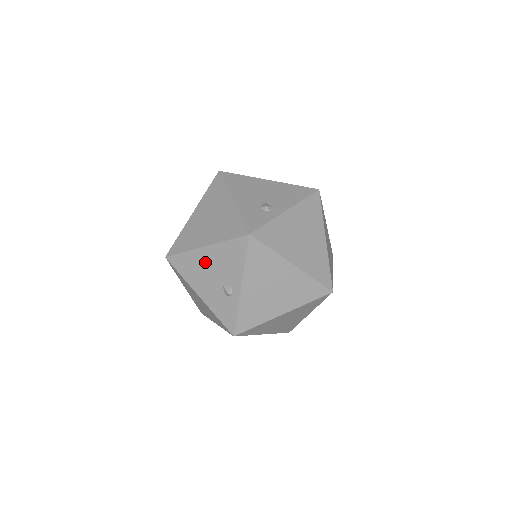
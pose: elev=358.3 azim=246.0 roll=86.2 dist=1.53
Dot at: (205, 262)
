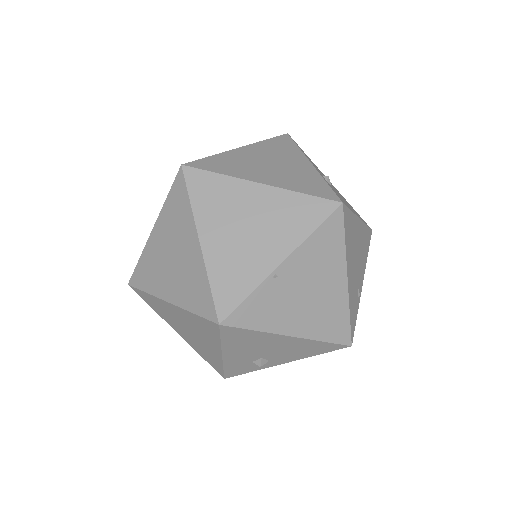
Dot at: occluded
